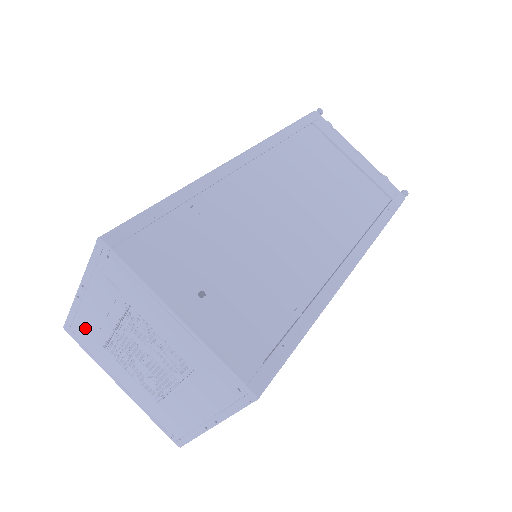
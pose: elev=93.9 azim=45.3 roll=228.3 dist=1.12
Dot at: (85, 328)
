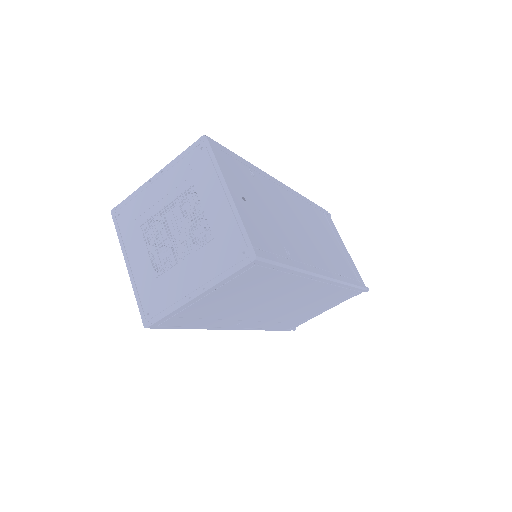
Dot at: (135, 208)
